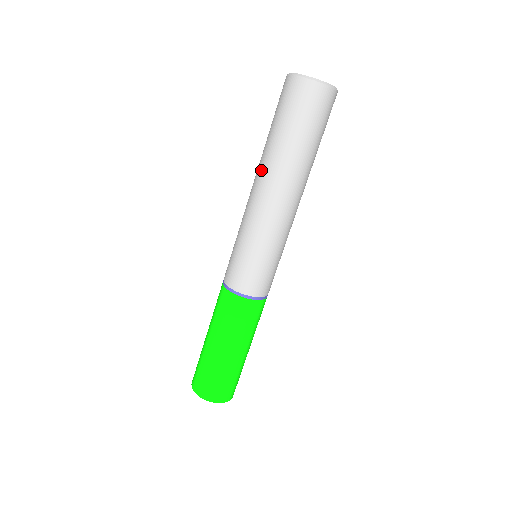
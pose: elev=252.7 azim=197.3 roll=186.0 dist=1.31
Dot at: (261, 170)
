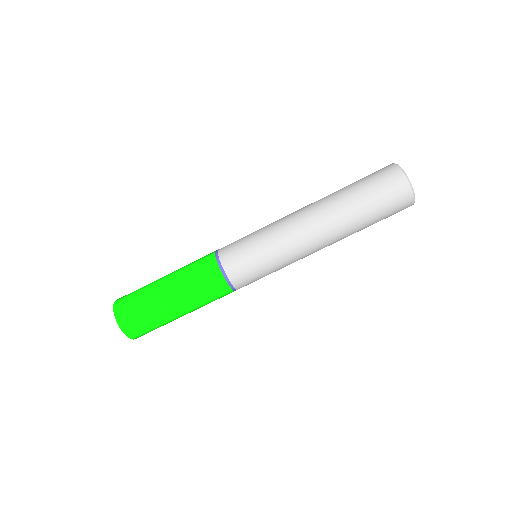
Dot at: (320, 204)
